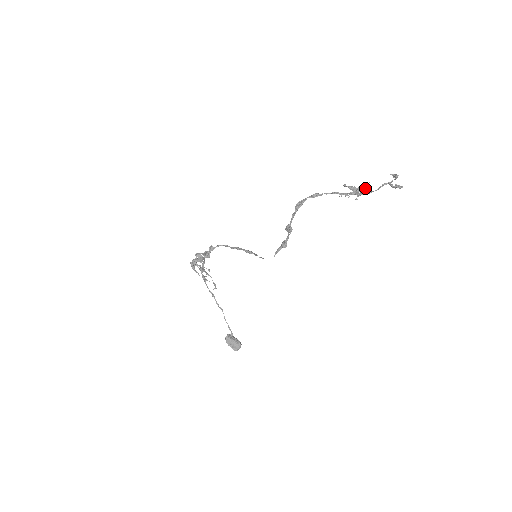
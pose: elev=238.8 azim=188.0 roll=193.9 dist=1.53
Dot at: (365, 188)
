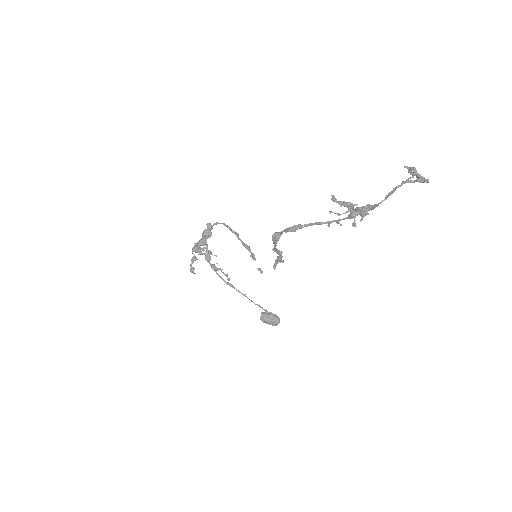
Dot at: (362, 210)
